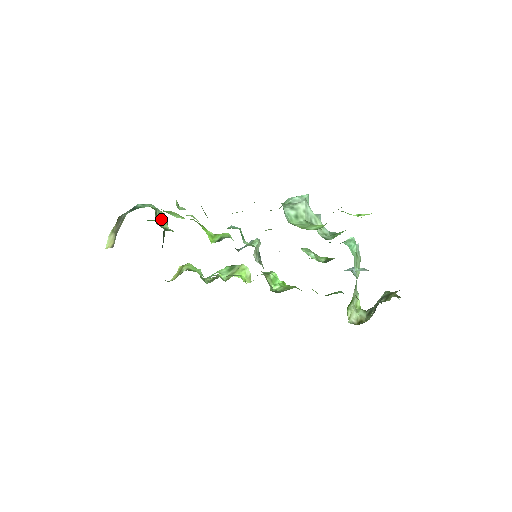
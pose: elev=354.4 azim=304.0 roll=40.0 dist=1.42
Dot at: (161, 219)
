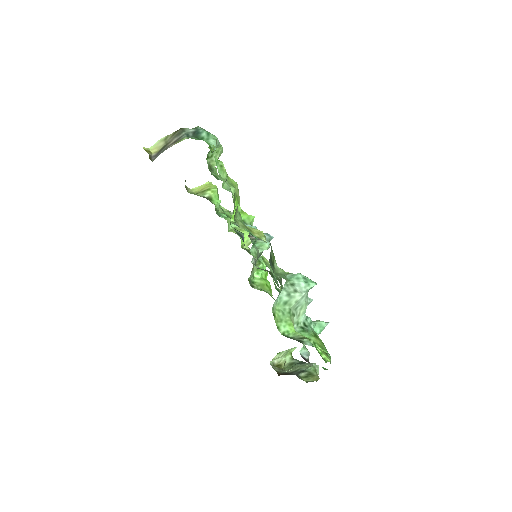
Dot at: (215, 154)
